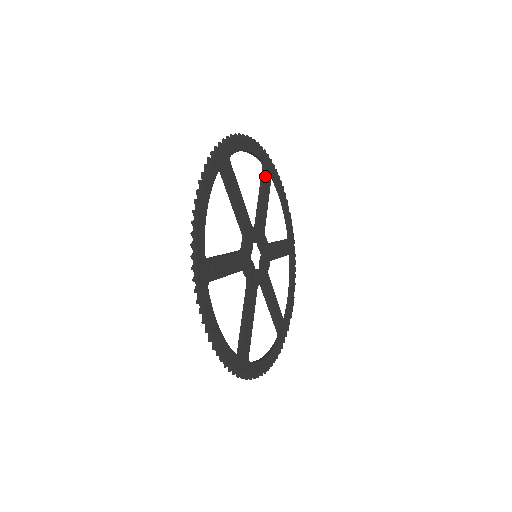
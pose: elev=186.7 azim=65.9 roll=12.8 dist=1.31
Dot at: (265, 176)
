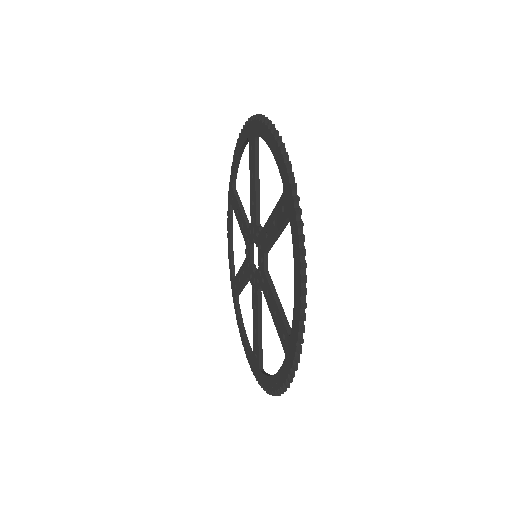
Dot at: (237, 196)
